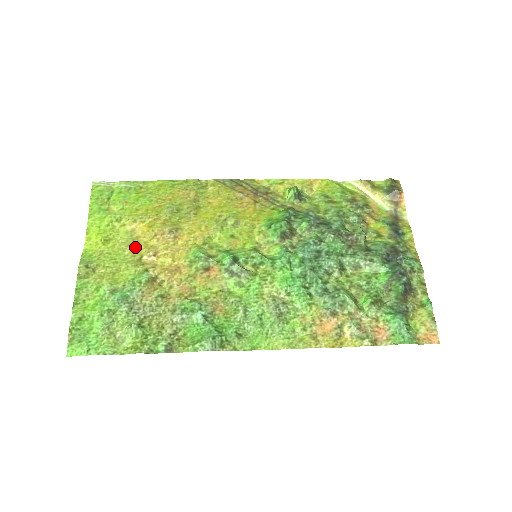
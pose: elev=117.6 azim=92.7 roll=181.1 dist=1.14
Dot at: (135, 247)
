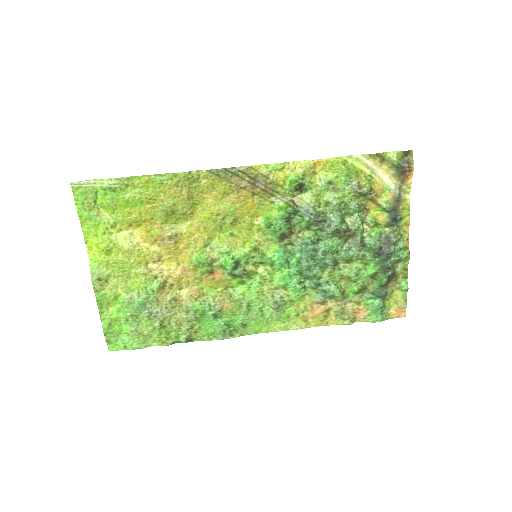
Dot at: (138, 254)
